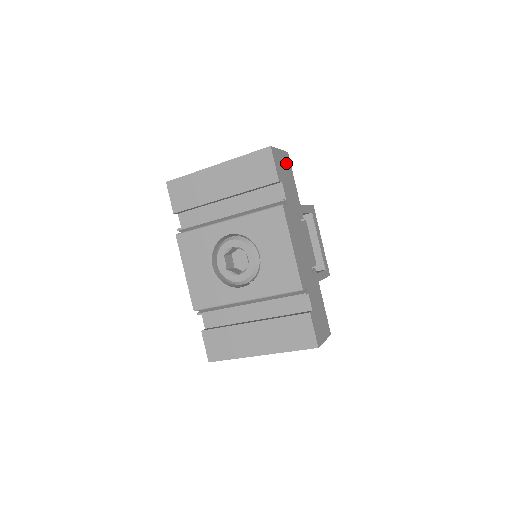
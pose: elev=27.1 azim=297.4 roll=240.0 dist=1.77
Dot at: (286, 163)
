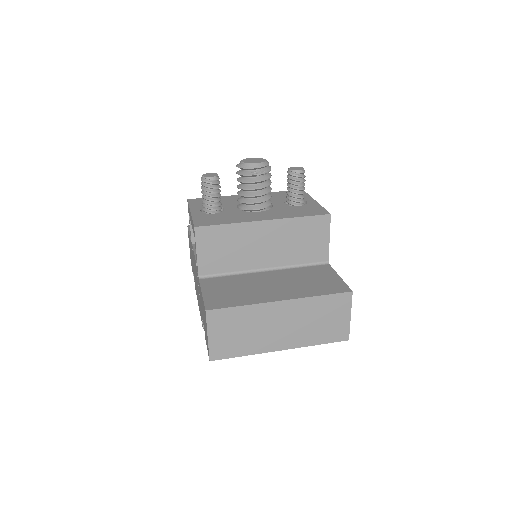
Dot at: occluded
